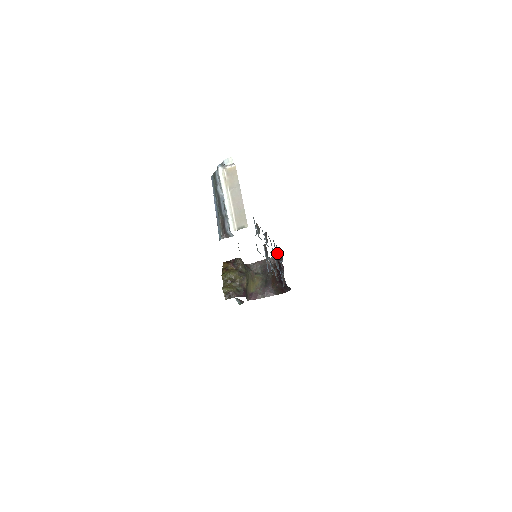
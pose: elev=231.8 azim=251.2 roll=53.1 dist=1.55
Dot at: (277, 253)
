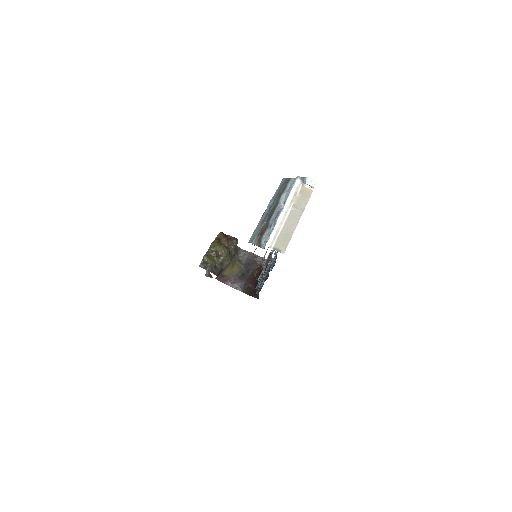
Dot at: (271, 259)
